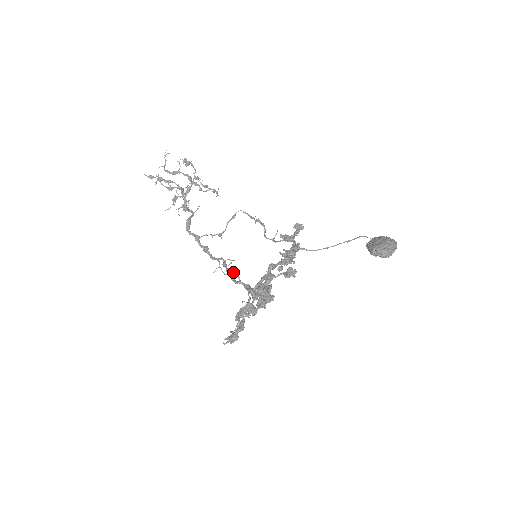
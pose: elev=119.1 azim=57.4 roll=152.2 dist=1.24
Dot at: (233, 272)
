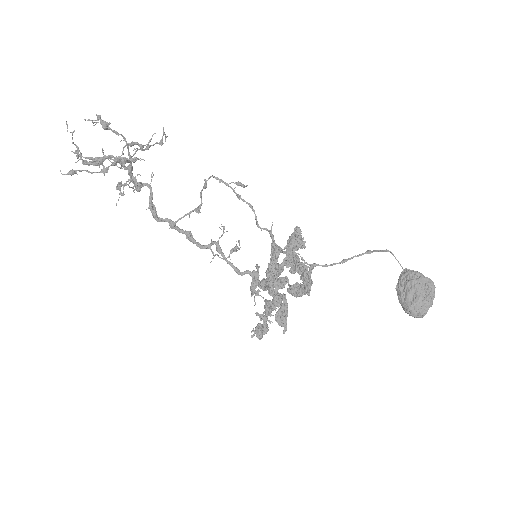
Dot at: (231, 253)
